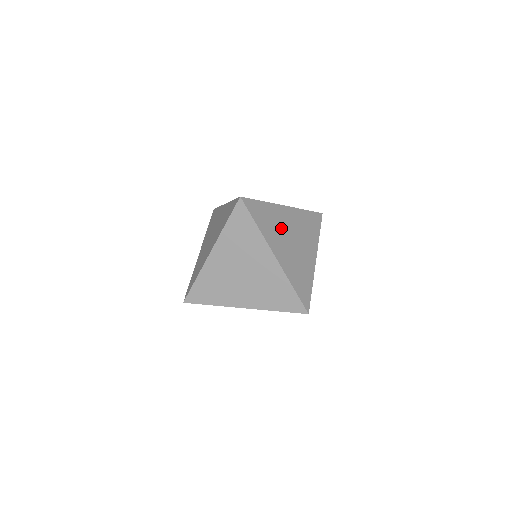
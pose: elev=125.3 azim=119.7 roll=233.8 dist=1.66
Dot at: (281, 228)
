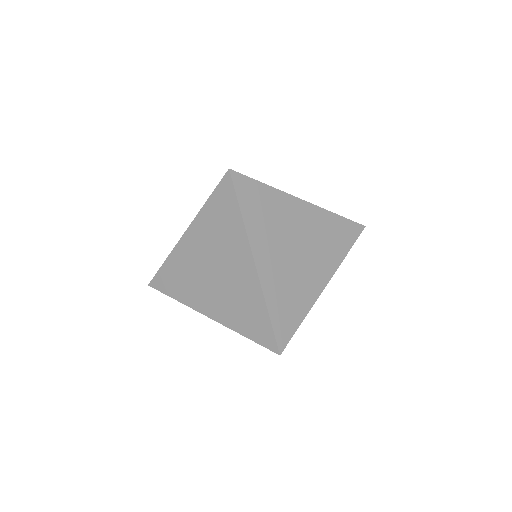
Dot at: (283, 228)
